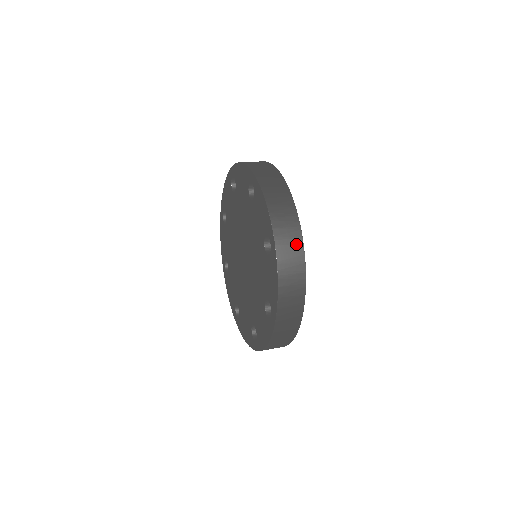
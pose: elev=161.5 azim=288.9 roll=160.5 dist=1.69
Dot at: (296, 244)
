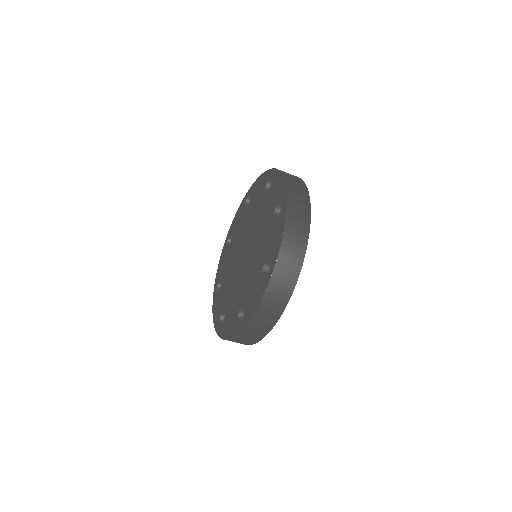
Dot at: occluded
